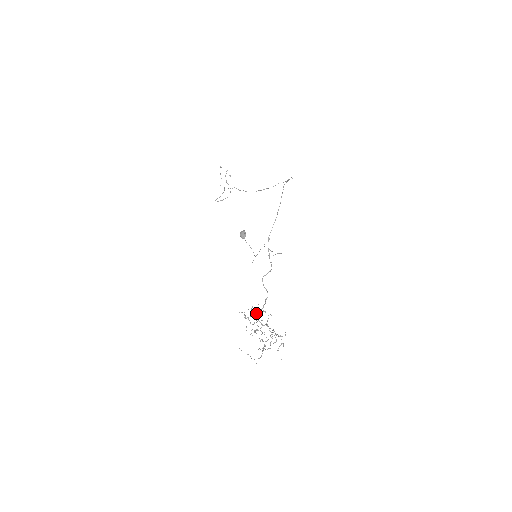
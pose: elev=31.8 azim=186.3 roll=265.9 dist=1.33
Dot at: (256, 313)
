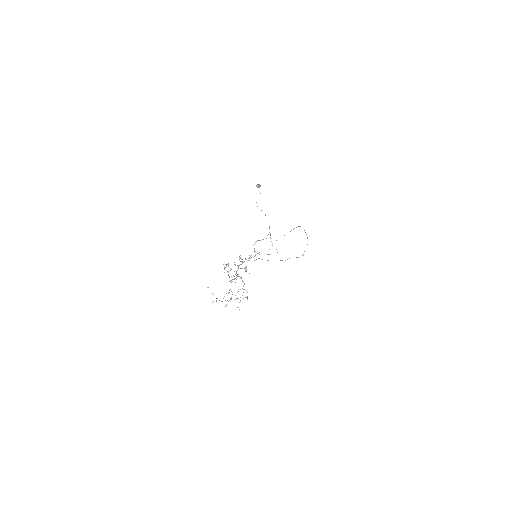
Dot at: occluded
